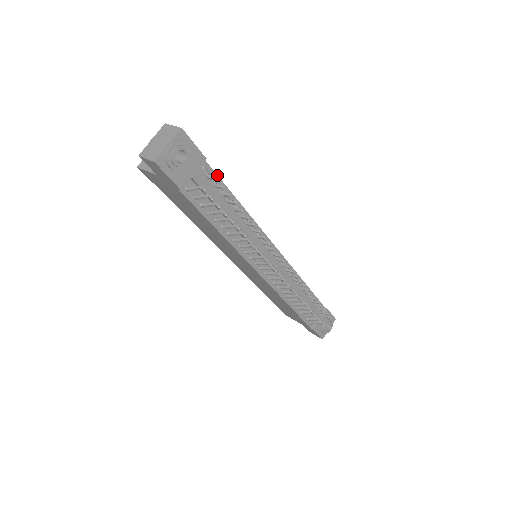
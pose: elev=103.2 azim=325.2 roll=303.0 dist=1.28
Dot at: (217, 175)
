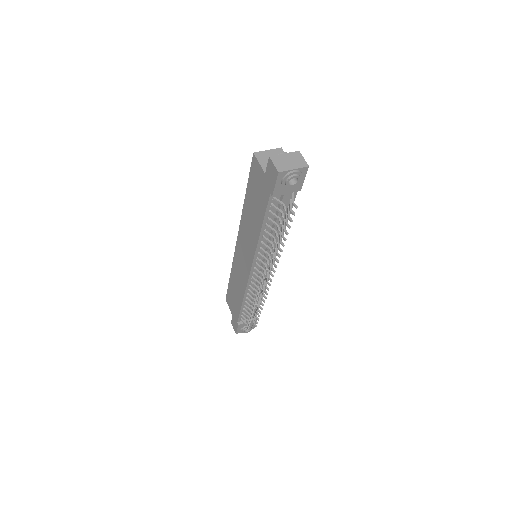
Dot at: occluded
